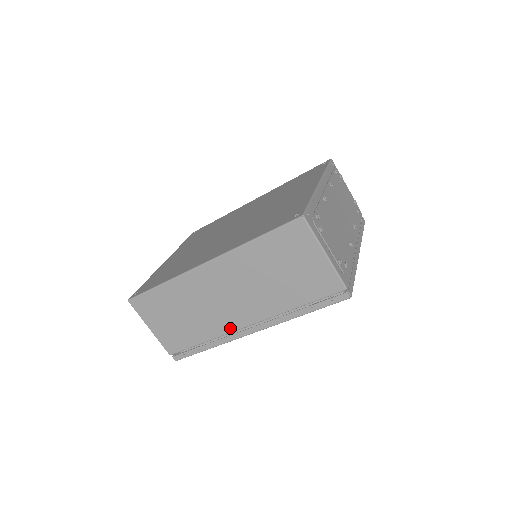
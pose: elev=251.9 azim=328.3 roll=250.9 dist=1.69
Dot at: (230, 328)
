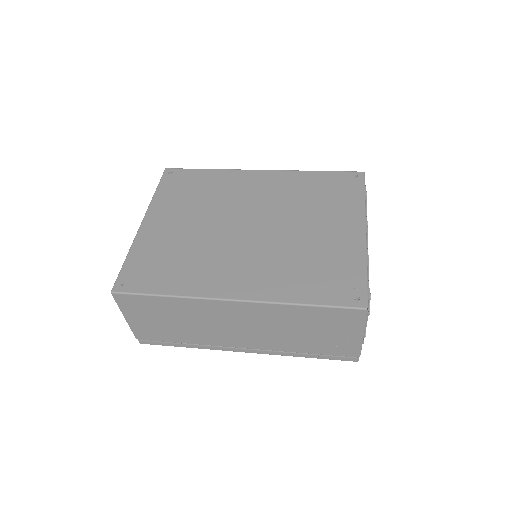
Dot at: (223, 344)
